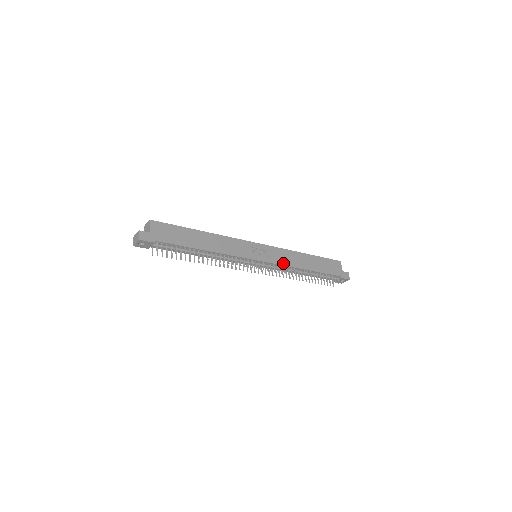
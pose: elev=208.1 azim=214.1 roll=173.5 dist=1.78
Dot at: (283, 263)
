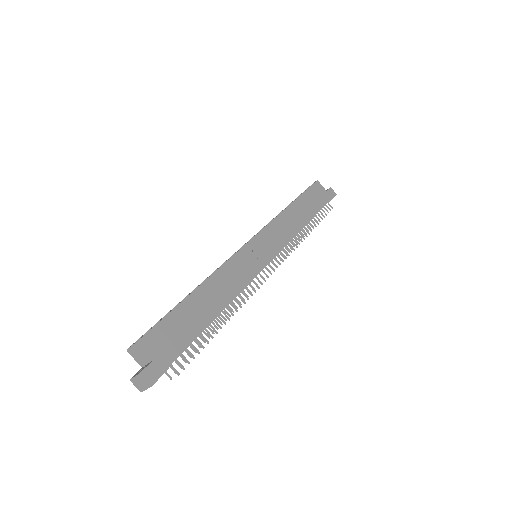
Dot at: (285, 239)
